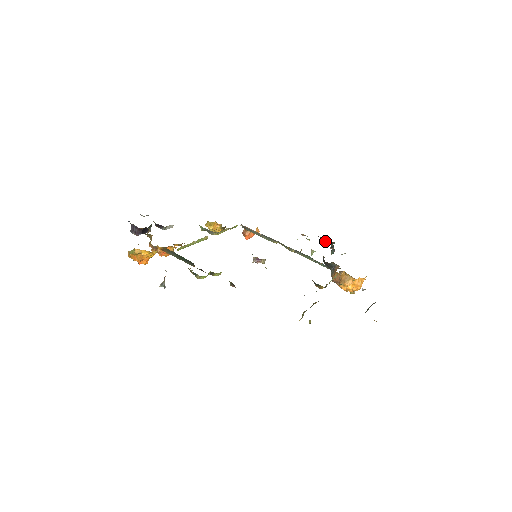
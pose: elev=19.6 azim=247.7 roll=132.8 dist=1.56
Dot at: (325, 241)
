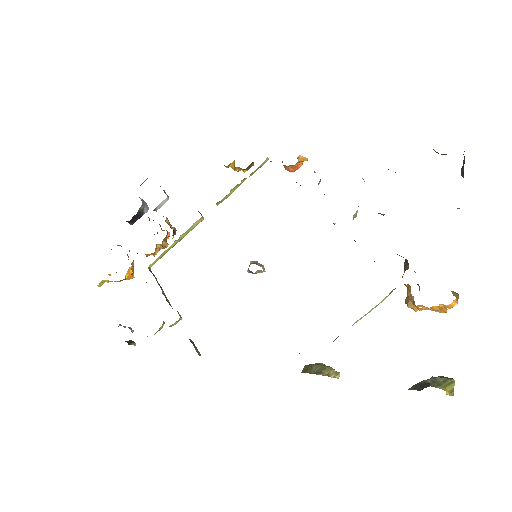
Dot at: (444, 154)
